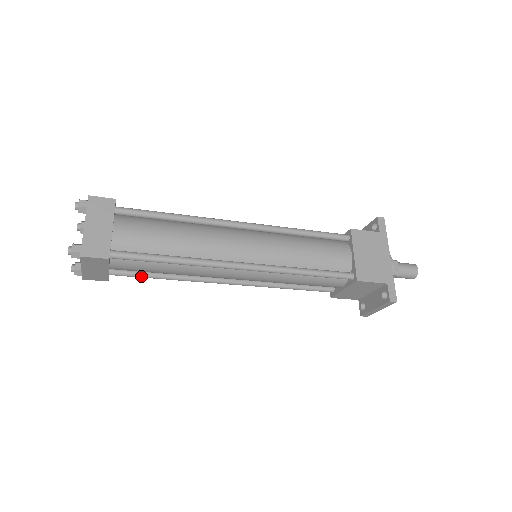
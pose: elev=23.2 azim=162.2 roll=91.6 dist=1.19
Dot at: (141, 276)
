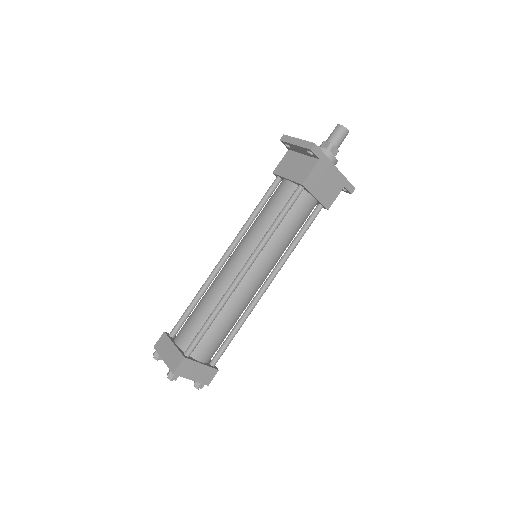
Dot at: occluded
